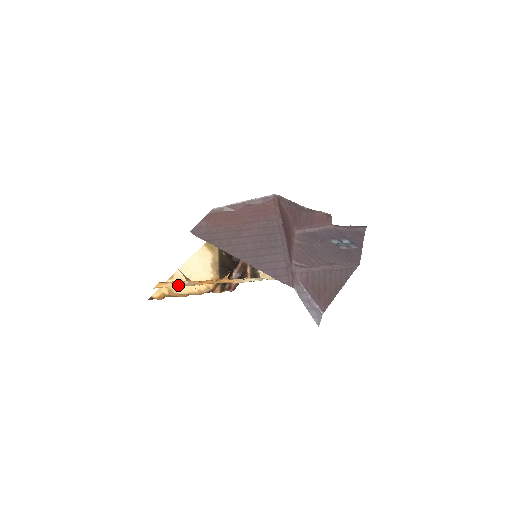
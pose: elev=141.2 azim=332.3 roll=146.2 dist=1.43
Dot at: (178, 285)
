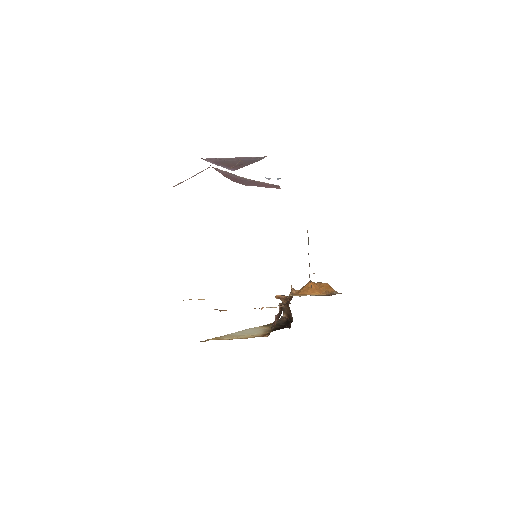
Dot at: occluded
